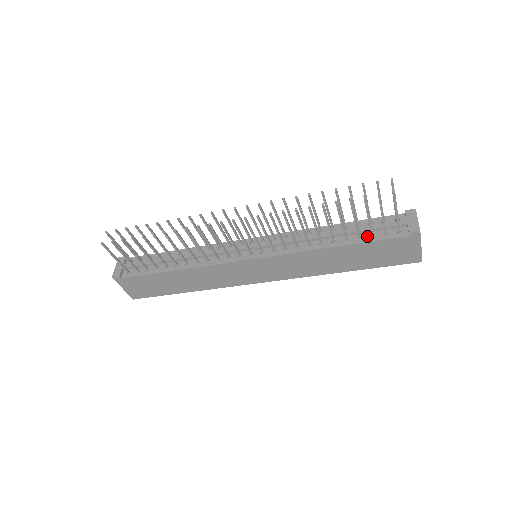
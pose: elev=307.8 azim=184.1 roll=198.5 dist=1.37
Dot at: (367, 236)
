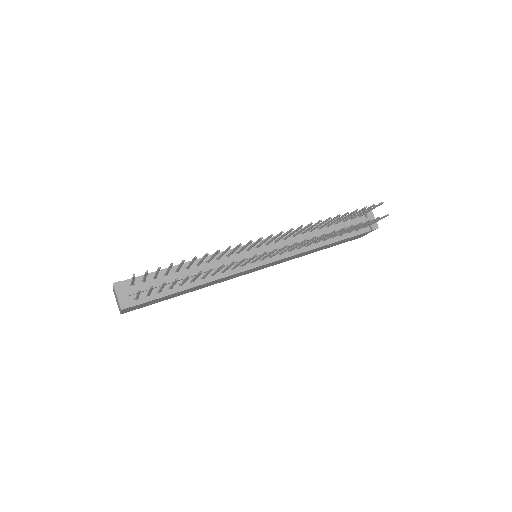
Dot at: (345, 233)
